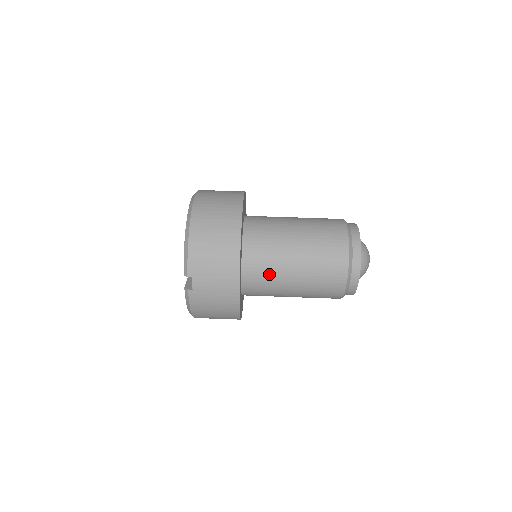
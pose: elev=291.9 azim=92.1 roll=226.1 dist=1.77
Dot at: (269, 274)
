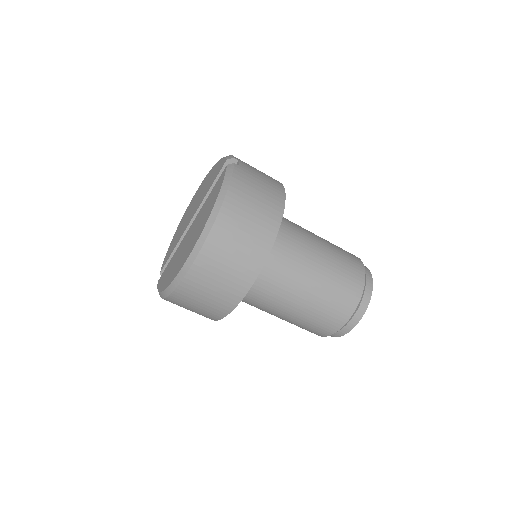
Dot at: occluded
